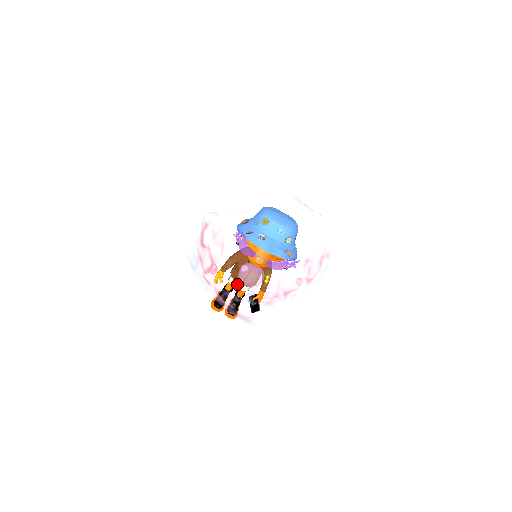
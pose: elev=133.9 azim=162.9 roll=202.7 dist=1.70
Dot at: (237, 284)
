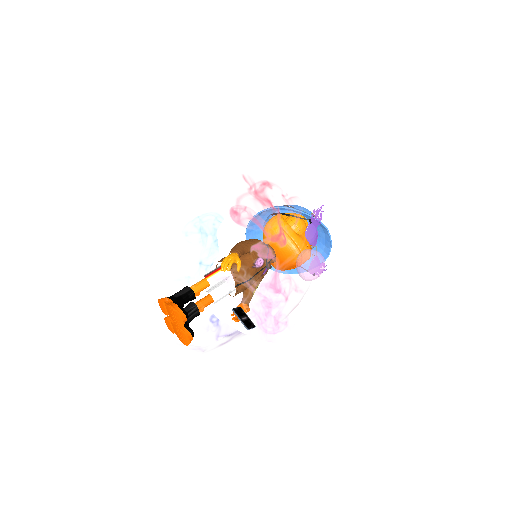
Dot at: (303, 269)
